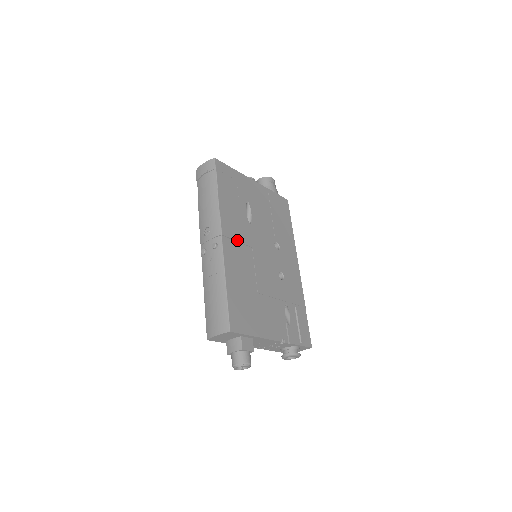
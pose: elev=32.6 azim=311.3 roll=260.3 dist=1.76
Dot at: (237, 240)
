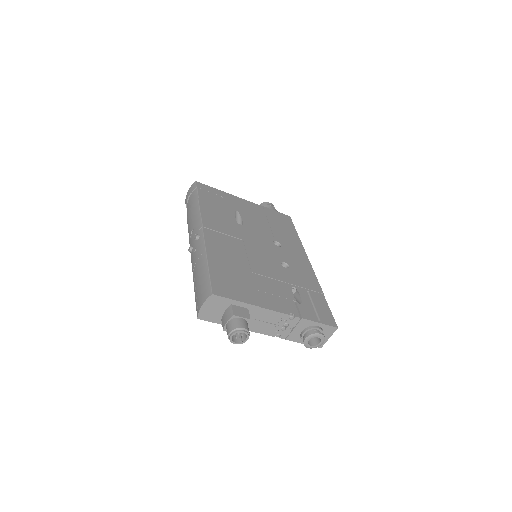
Dot at: (223, 233)
